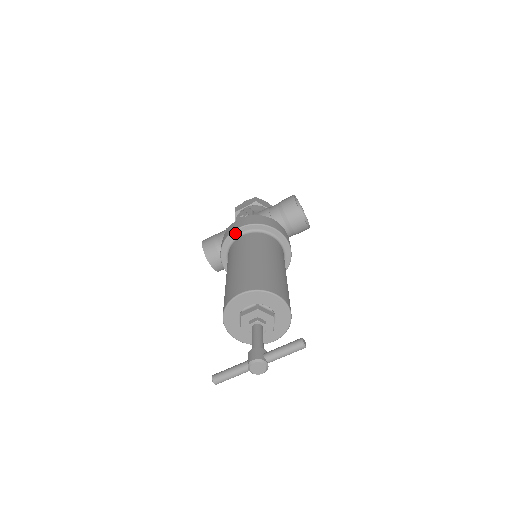
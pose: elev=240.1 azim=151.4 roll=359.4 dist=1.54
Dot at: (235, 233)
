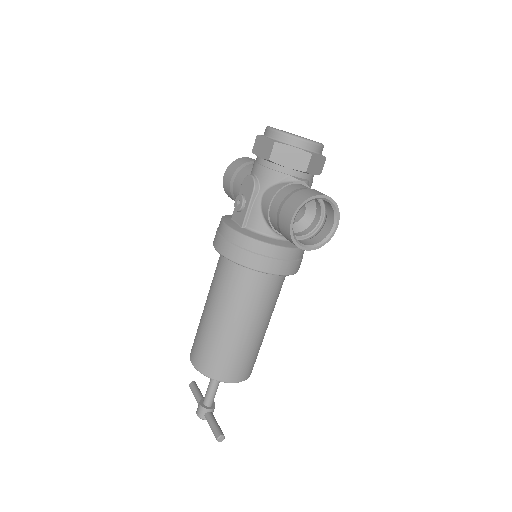
Dot at: occluded
